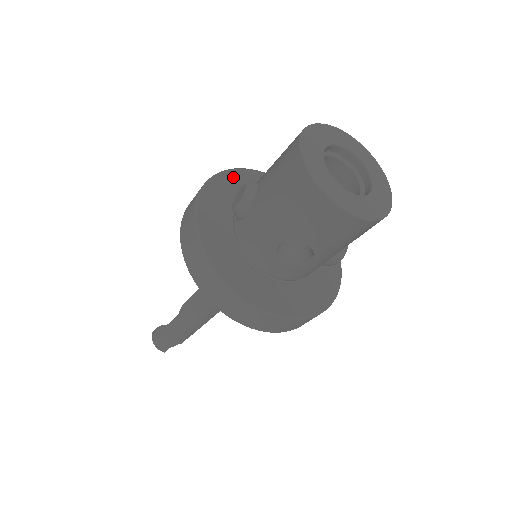
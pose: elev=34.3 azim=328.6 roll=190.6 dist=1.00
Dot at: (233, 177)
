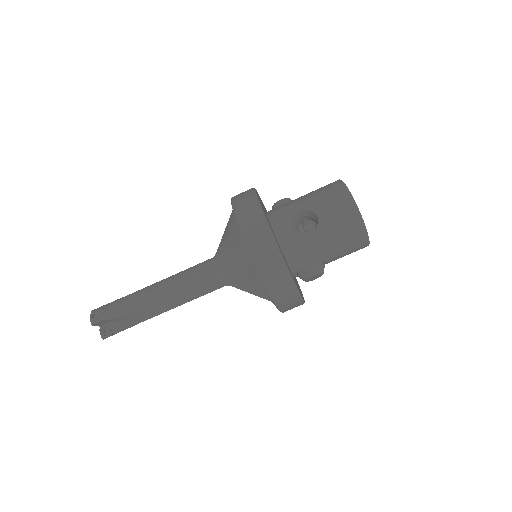
Dot at: occluded
